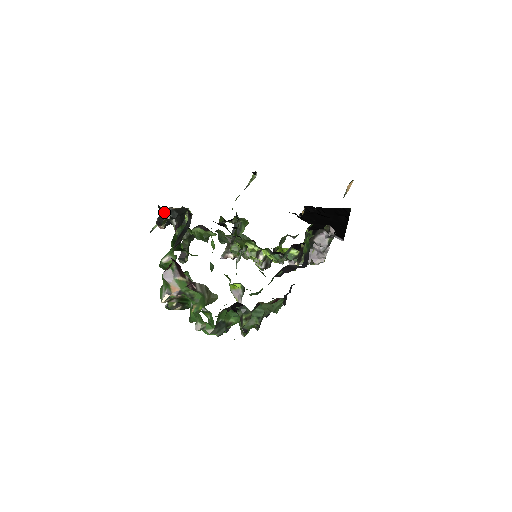
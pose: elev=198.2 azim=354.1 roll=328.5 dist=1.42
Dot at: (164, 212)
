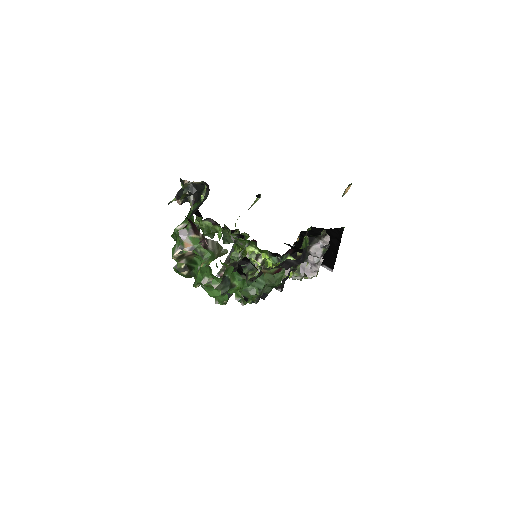
Dot at: (184, 187)
